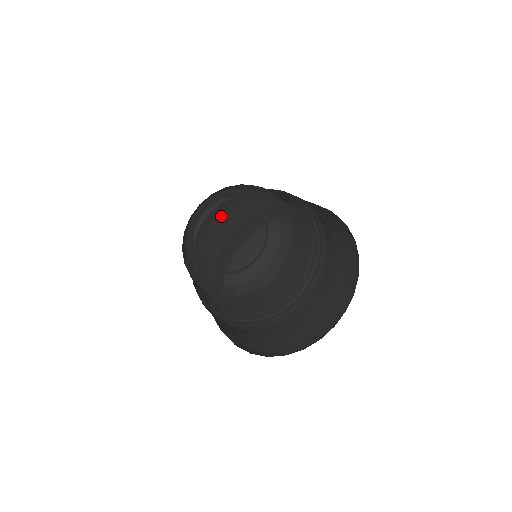
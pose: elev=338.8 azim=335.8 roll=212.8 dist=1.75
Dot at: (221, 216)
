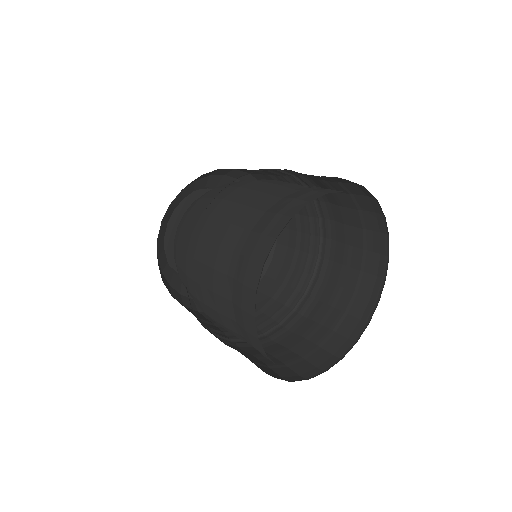
Dot at: (246, 185)
